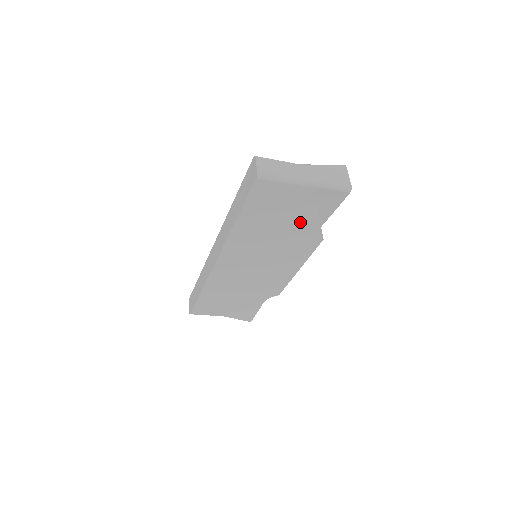
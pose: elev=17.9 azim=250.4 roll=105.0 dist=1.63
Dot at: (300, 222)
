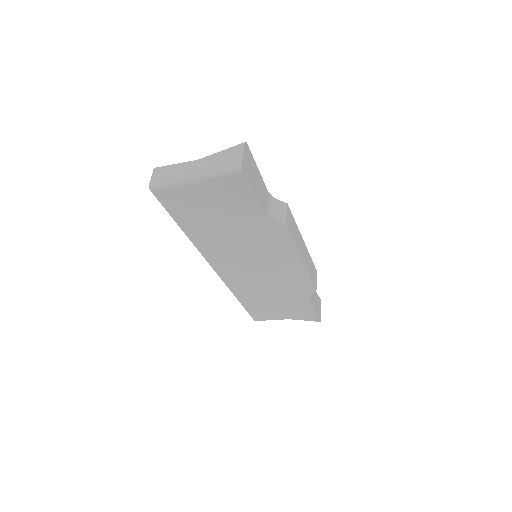
Dot at: (239, 215)
